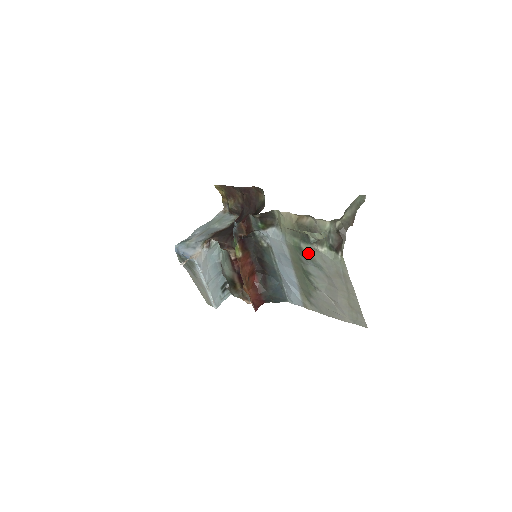
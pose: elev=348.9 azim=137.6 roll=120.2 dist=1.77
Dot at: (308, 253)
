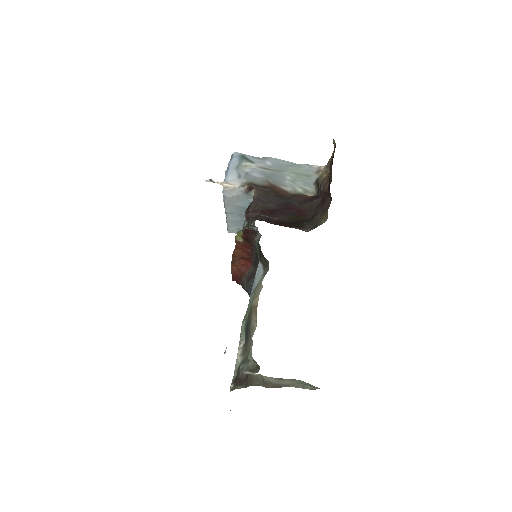
Dot at: (240, 335)
